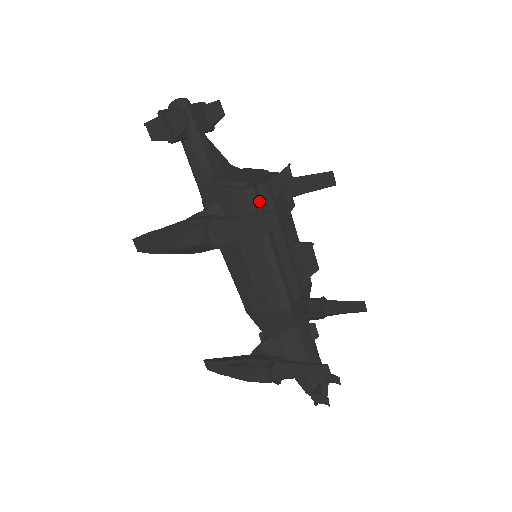
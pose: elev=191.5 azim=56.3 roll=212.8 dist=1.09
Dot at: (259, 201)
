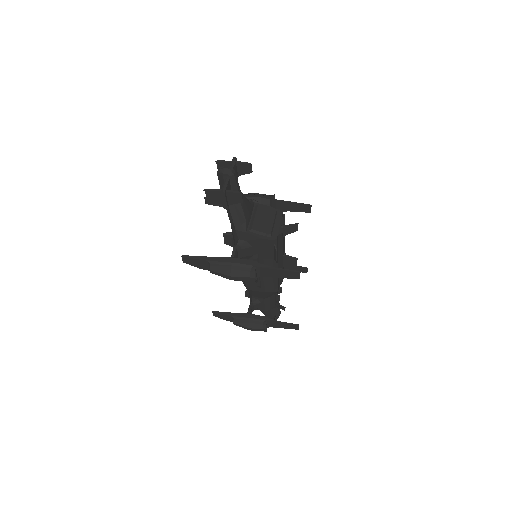
Dot at: (277, 245)
